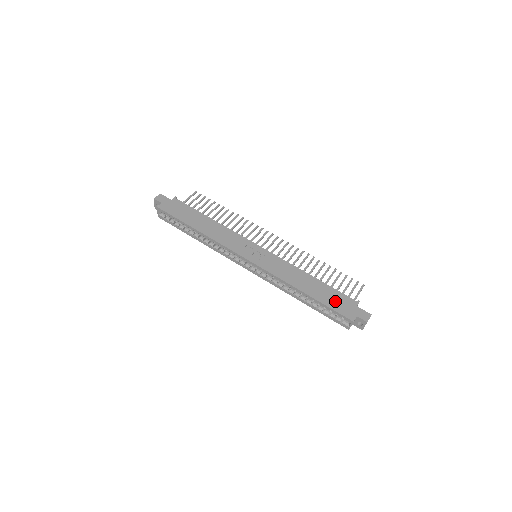
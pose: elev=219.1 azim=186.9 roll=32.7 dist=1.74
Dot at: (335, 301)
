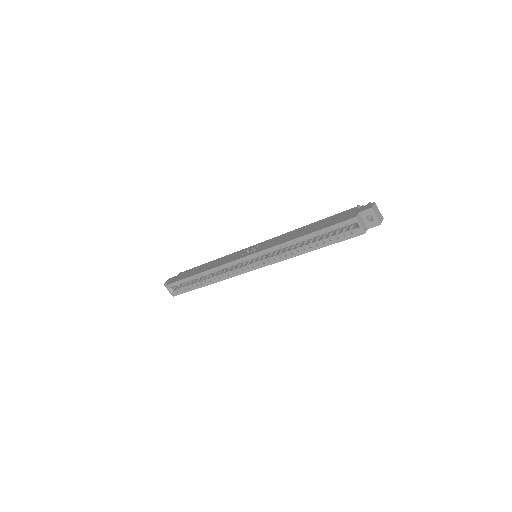
Dot at: (332, 221)
